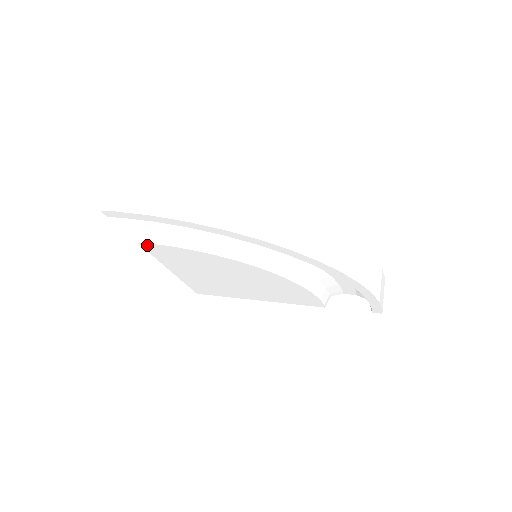
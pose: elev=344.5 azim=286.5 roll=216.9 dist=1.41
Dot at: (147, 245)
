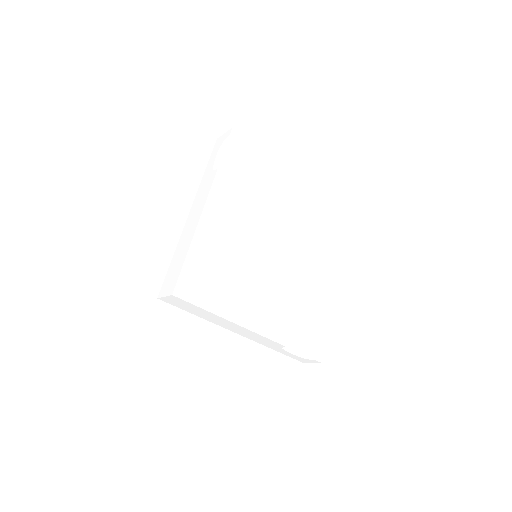
Dot at: (221, 176)
